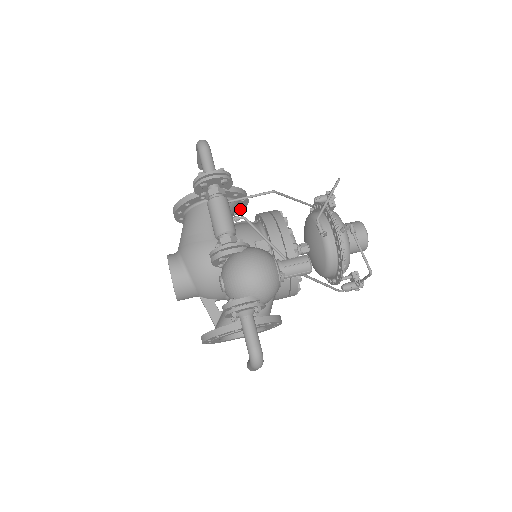
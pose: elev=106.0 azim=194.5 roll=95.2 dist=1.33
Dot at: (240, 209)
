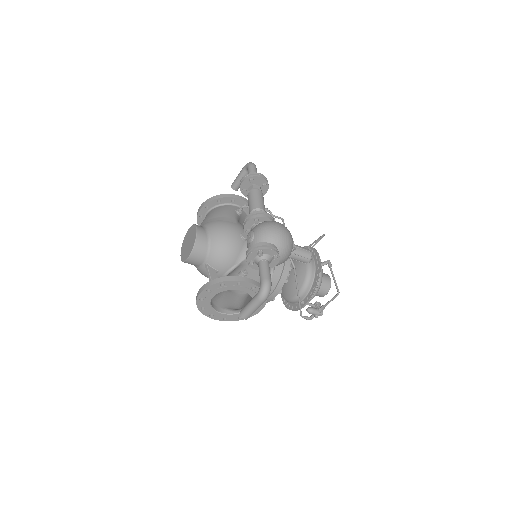
Dot at: occluded
